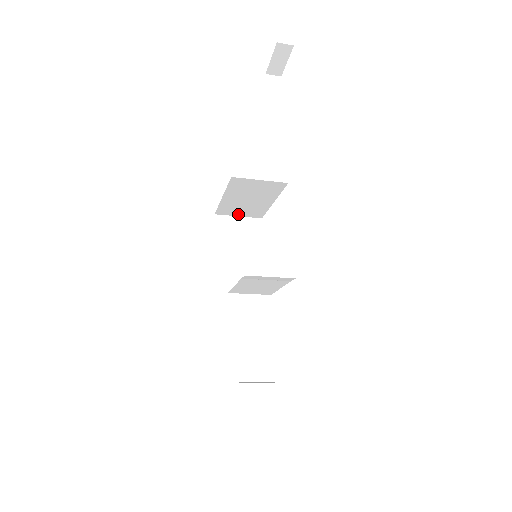
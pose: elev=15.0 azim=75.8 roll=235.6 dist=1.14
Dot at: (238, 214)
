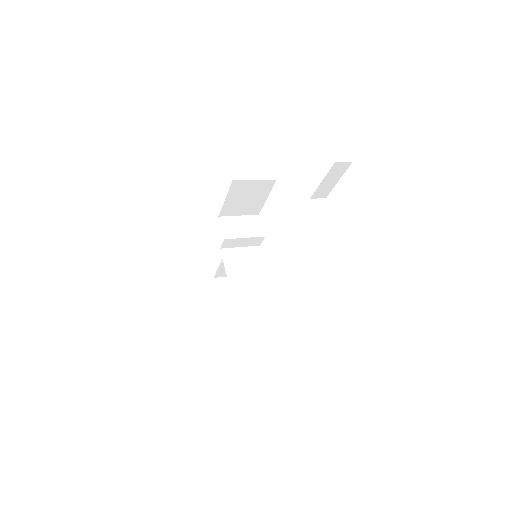
Dot at: occluded
